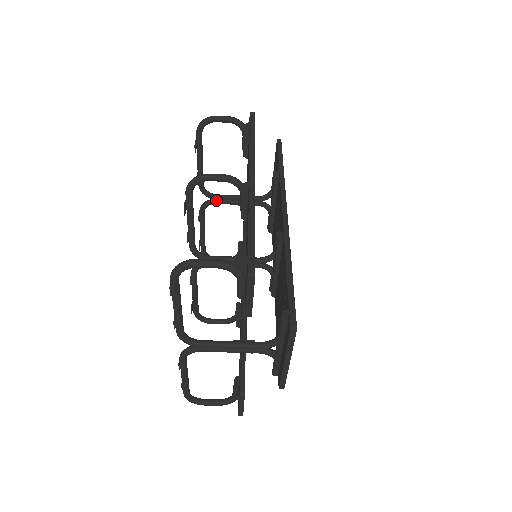
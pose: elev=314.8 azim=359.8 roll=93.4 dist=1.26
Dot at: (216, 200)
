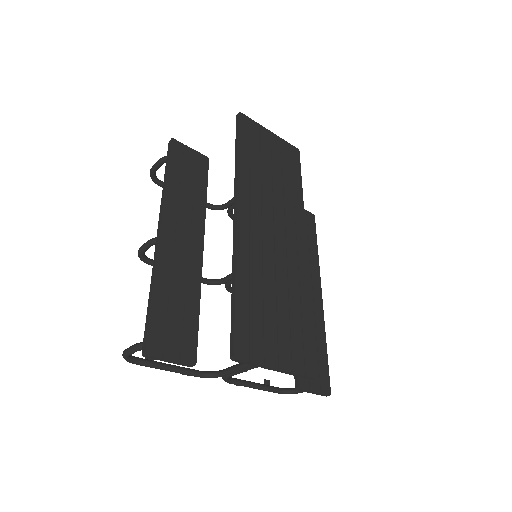
Dot at: (231, 207)
